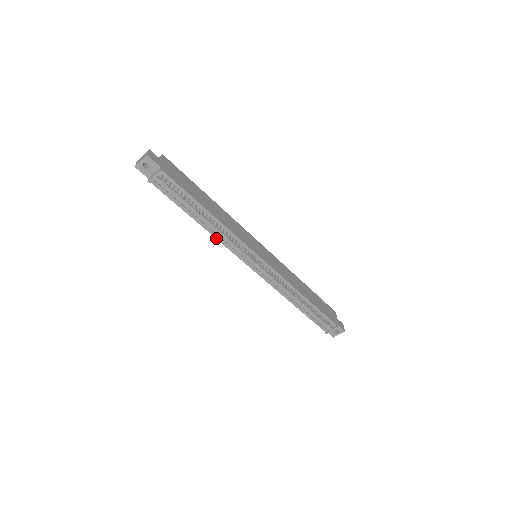
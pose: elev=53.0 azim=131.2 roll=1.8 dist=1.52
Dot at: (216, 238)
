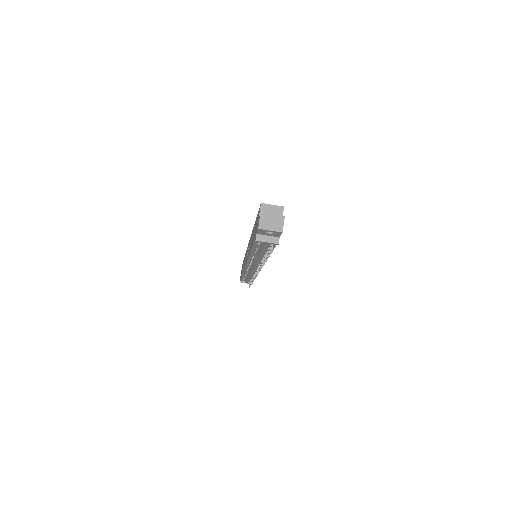
Dot at: (249, 257)
